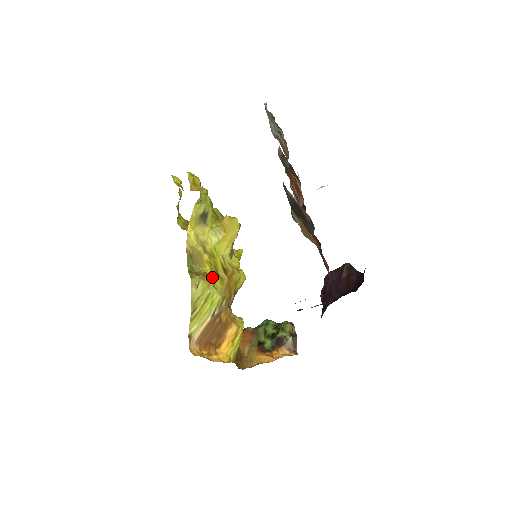
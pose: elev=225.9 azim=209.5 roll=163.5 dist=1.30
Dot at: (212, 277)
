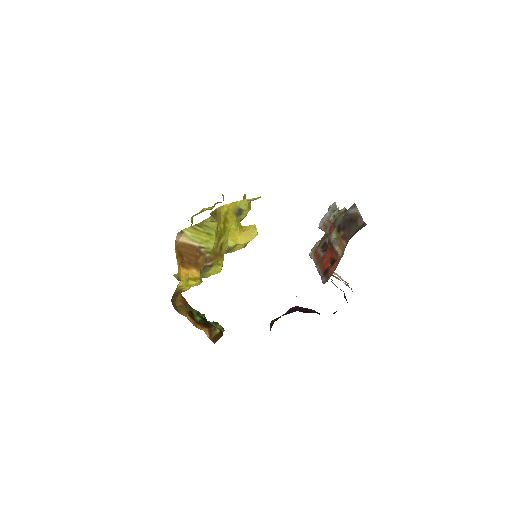
Dot at: (217, 235)
